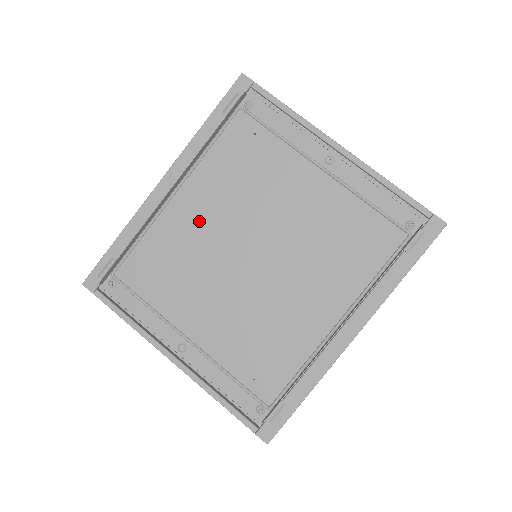
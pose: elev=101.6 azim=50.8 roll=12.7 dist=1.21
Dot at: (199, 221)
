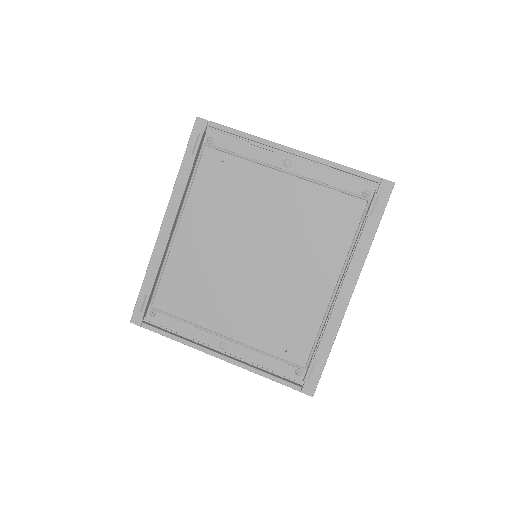
Dot at: (203, 244)
